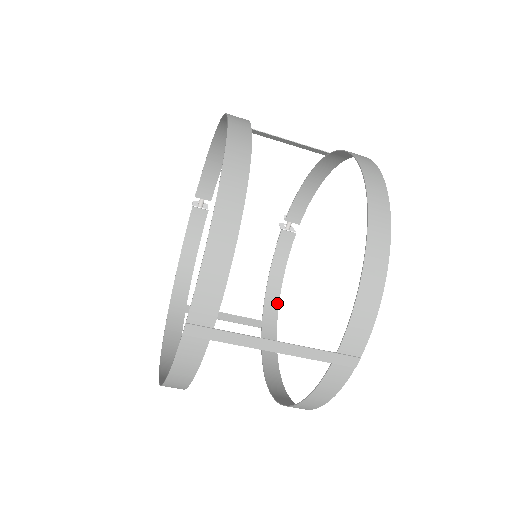
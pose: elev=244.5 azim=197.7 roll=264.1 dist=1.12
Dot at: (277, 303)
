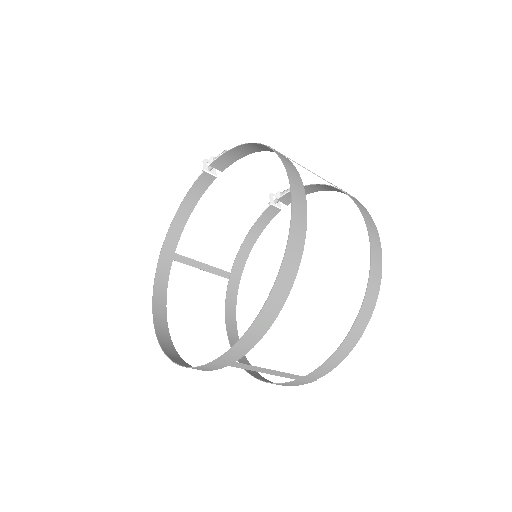
Dot at: (246, 259)
